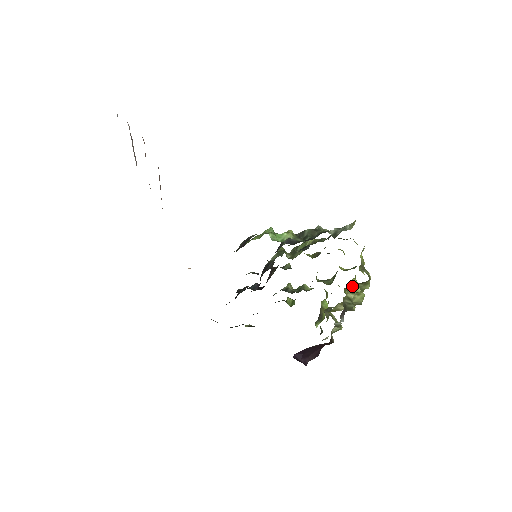
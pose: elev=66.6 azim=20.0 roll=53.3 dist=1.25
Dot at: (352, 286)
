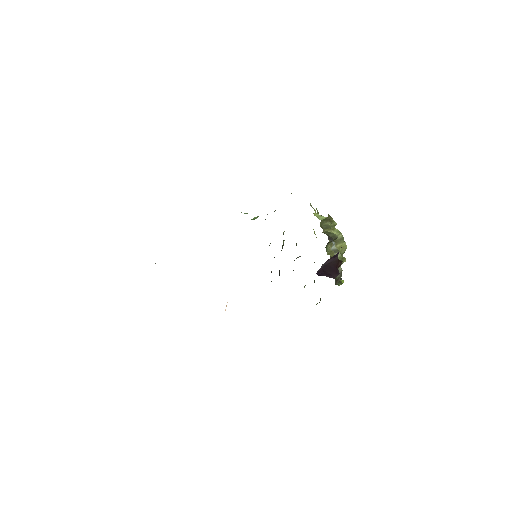
Dot at: (317, 217)
